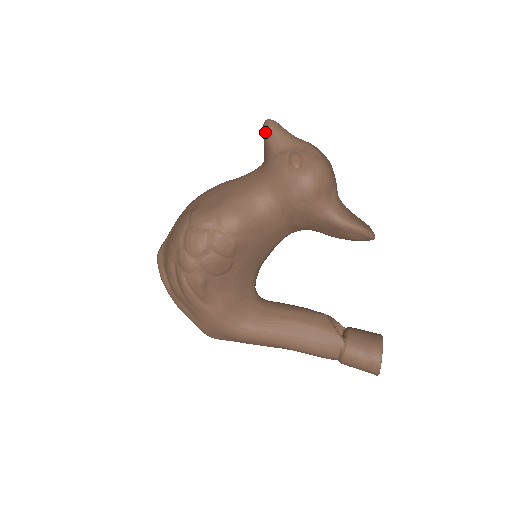
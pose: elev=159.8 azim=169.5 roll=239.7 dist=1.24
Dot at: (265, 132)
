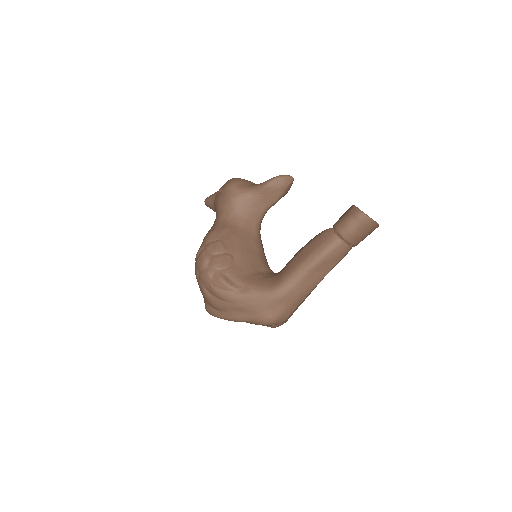
Dot at: (207, 204)
